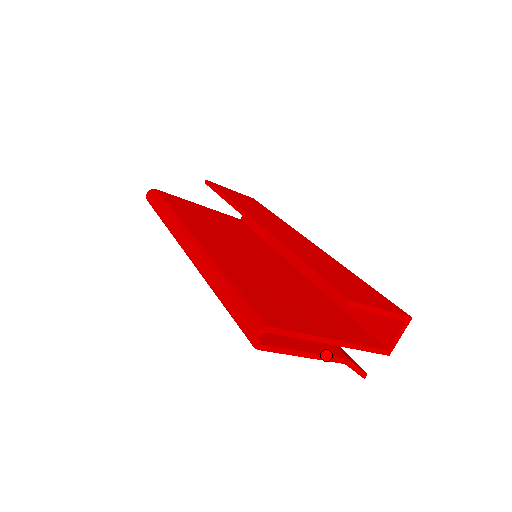
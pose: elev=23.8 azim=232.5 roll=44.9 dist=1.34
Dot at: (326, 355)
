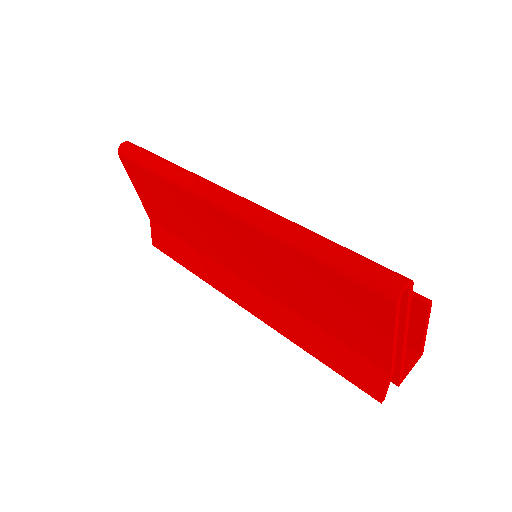
Dot at: occluded
